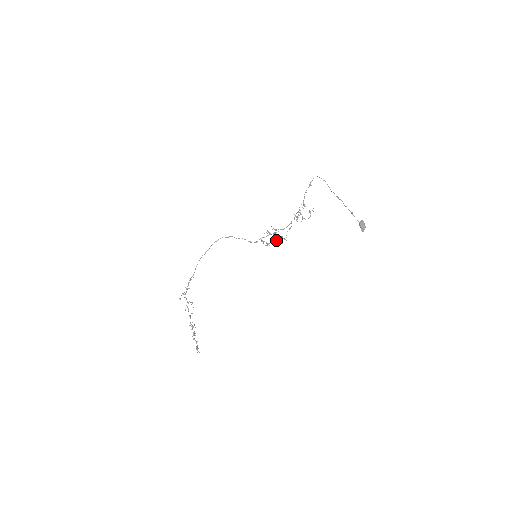
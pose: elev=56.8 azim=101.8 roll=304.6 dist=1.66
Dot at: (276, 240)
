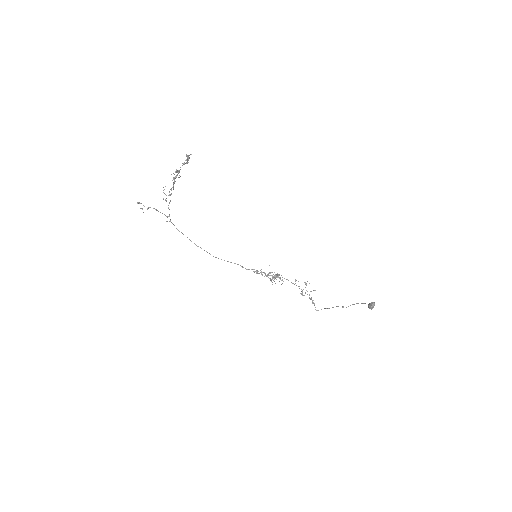
Dot at: (273, 277)
